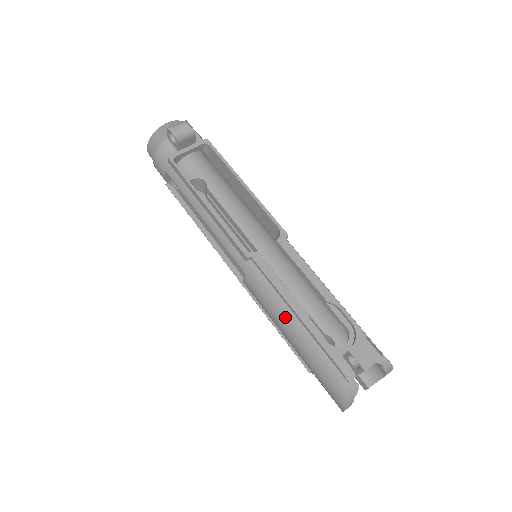
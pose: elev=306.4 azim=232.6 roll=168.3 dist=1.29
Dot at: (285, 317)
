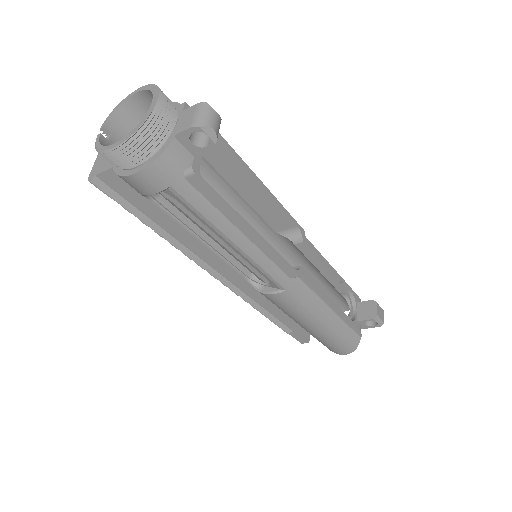
Dot at: (322, 313)
